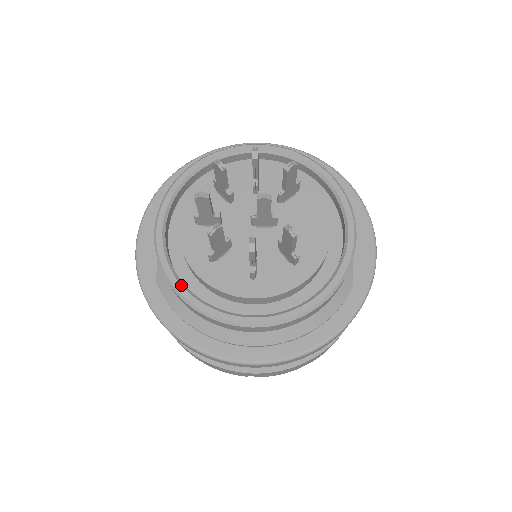
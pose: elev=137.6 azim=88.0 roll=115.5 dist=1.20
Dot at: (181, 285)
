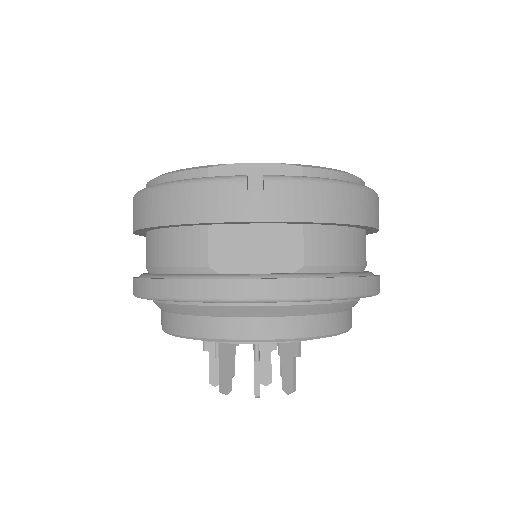
Dot at: occluded
